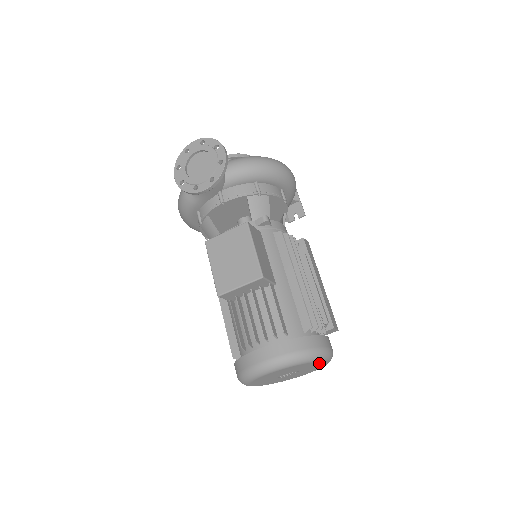
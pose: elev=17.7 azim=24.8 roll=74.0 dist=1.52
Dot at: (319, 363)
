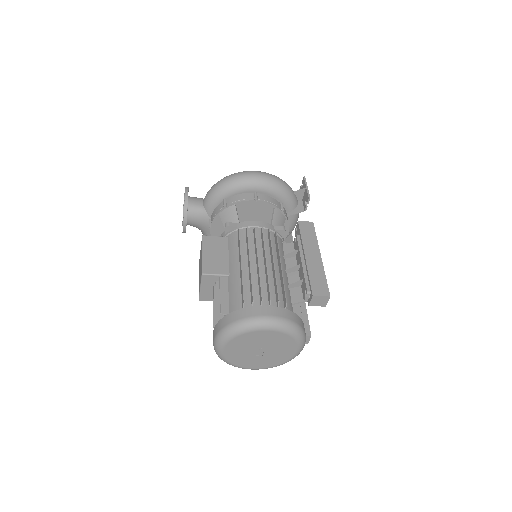
Dot at: (265, 333)
